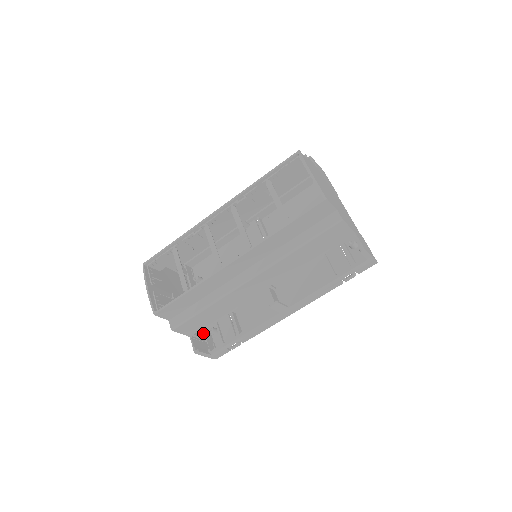
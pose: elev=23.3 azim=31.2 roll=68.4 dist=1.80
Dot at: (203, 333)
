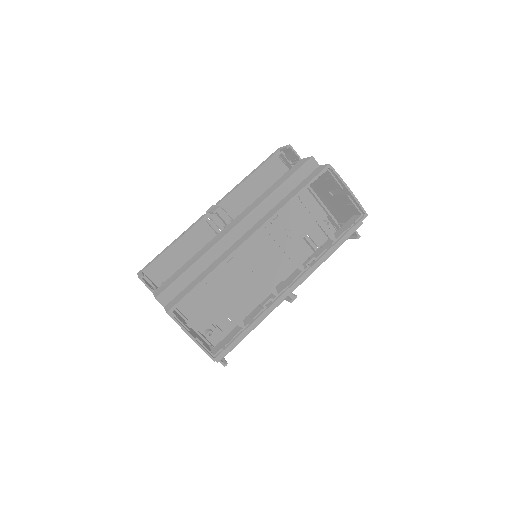
Dot at: (205, 341)
